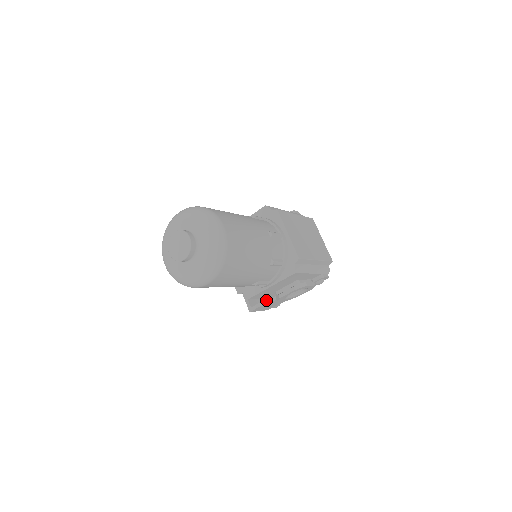
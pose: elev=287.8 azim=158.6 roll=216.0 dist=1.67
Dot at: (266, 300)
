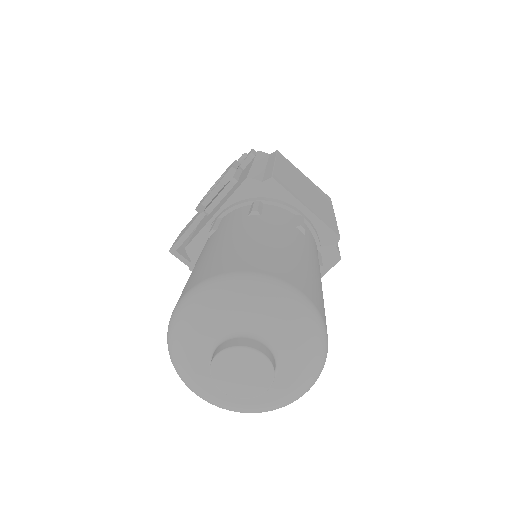
Dot at: occluded
